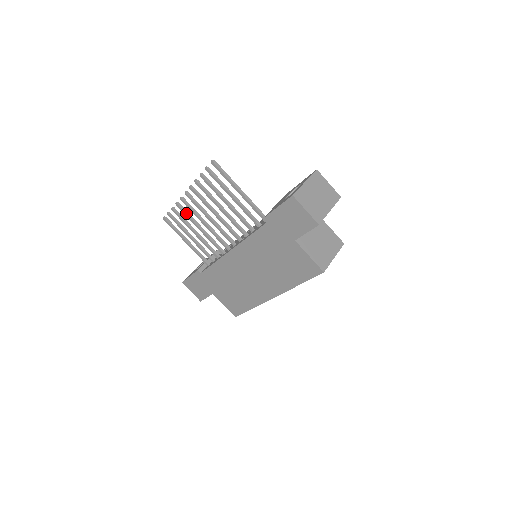
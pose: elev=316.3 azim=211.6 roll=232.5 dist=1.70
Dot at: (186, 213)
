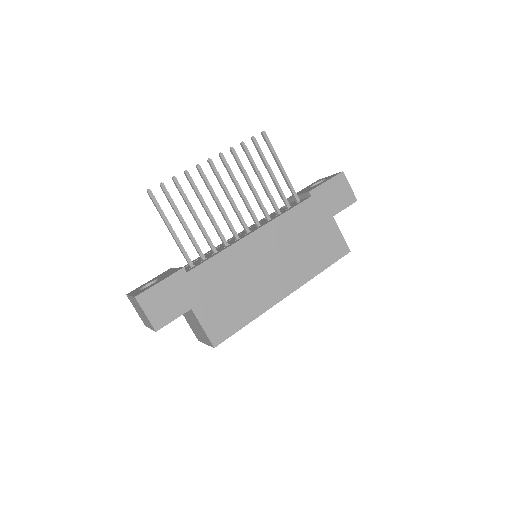
Dot at: occluded
